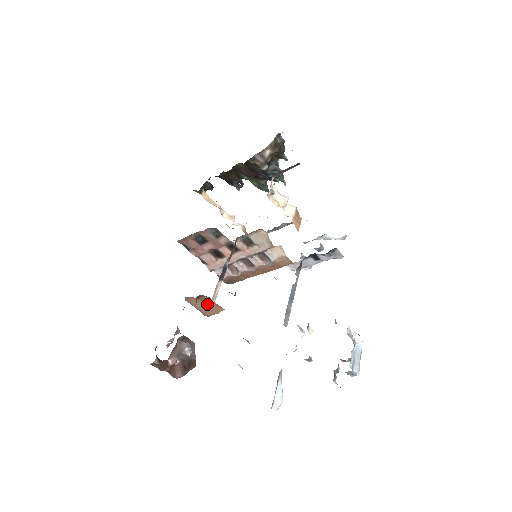
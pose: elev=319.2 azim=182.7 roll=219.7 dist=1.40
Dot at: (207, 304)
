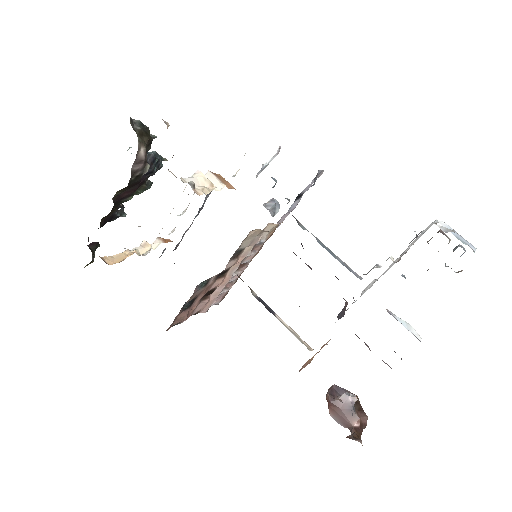
Dot at: occluded
